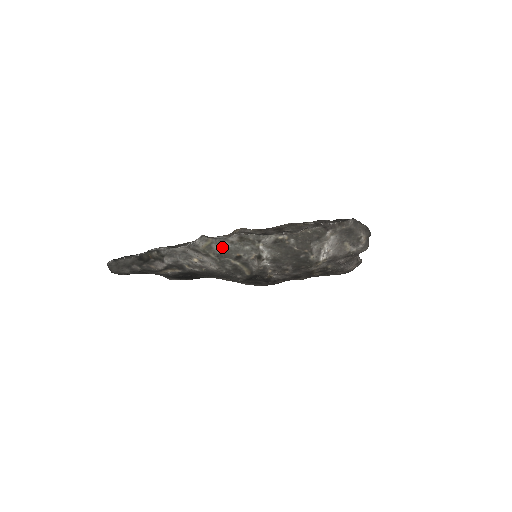
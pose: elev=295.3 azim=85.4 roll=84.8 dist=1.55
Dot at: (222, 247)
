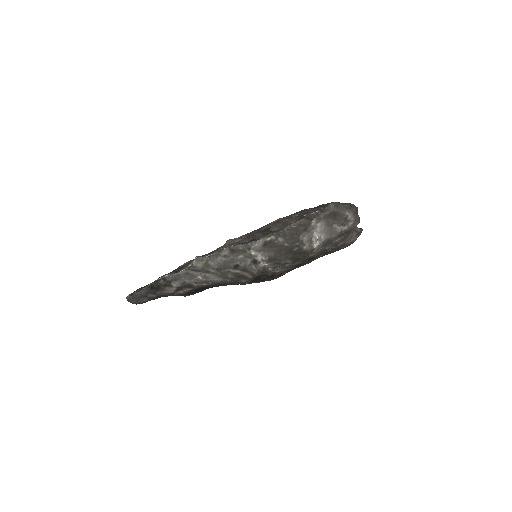
Dot at: (218, 262)
